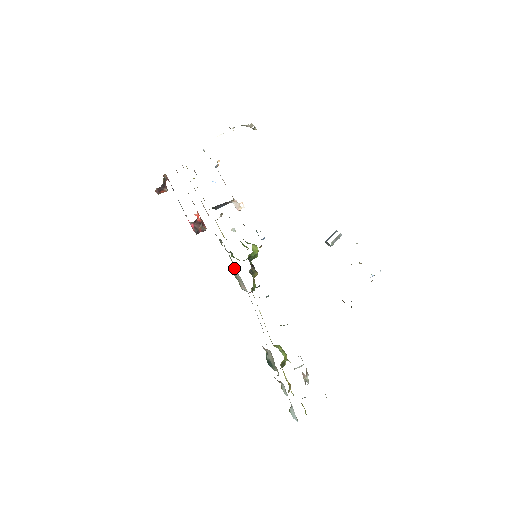
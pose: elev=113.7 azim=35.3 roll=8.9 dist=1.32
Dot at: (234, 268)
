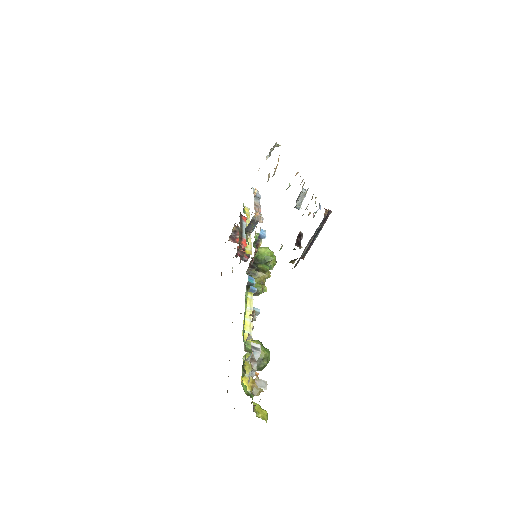
Dot at: occluded
